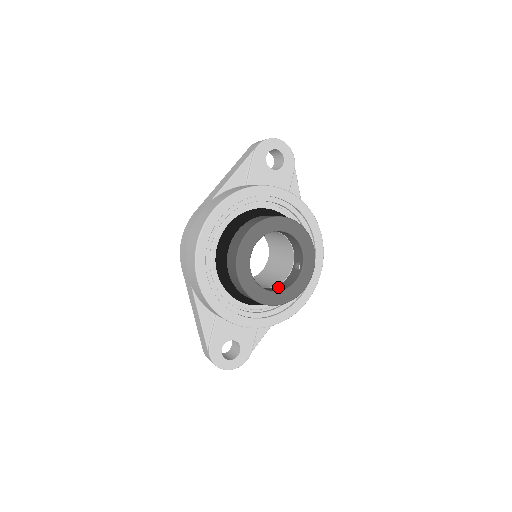
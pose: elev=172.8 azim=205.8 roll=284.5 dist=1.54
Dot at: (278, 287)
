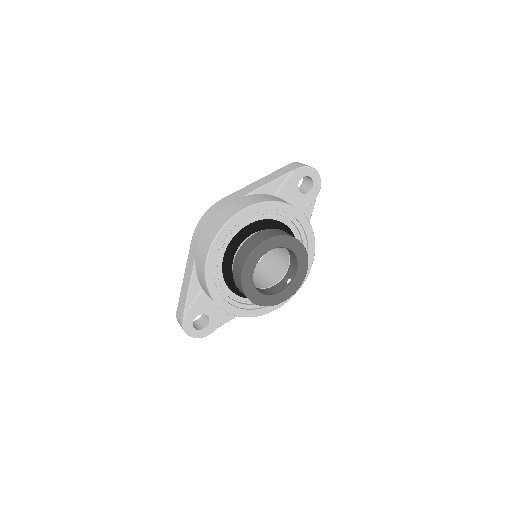
Dot at: (265, 290)
